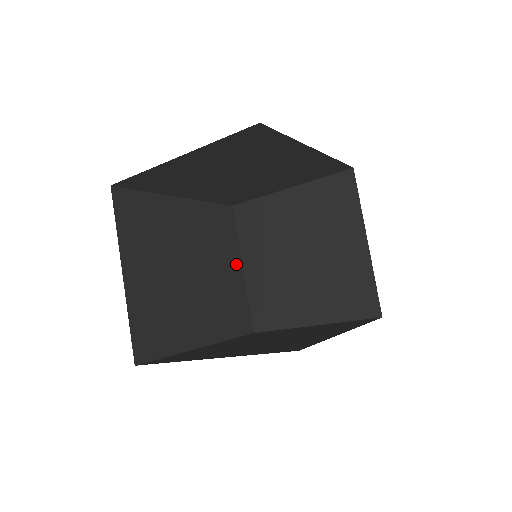
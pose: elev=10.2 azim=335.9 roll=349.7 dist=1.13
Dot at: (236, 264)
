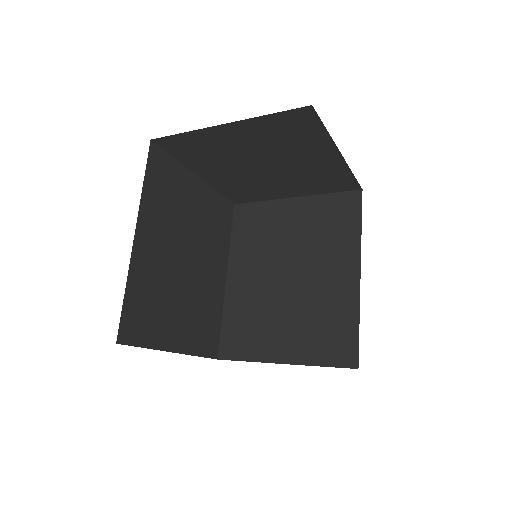
Dot at: (193, 186)
